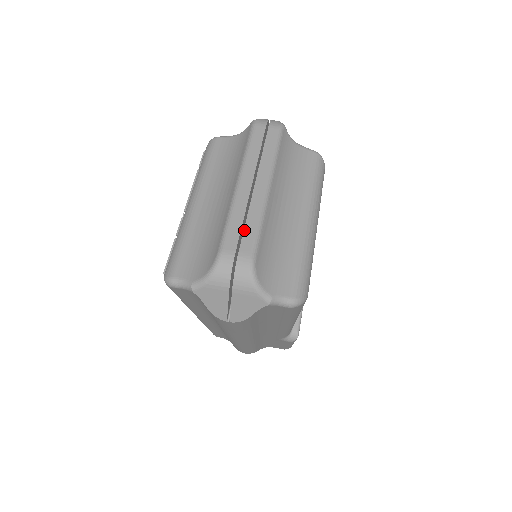
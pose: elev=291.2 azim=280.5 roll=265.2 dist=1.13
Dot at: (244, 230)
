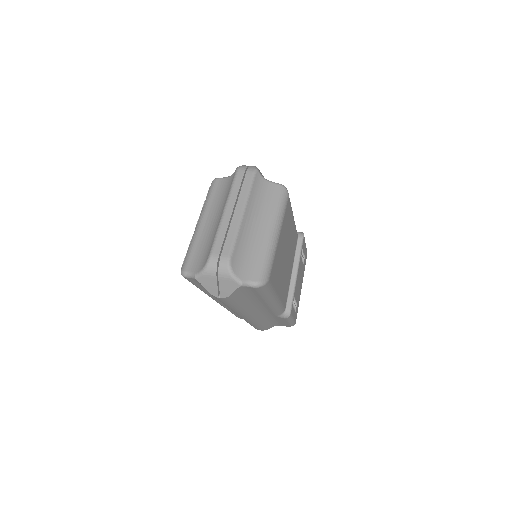
Dot at: (225, 241)
